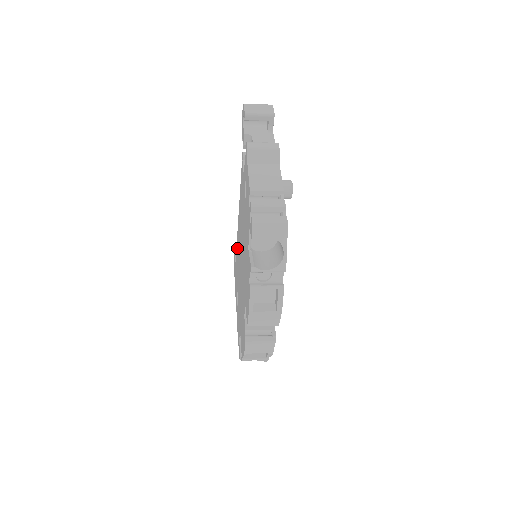
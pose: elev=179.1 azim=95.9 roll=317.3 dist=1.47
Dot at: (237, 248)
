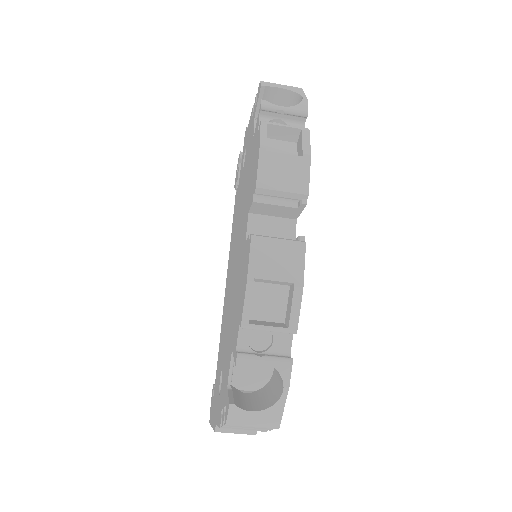
Dot at: (222, 327)
